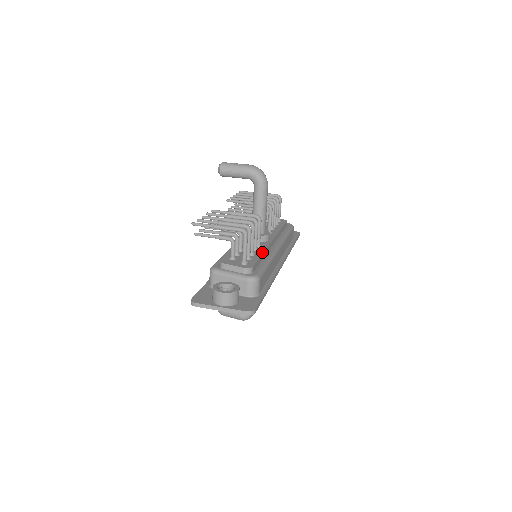
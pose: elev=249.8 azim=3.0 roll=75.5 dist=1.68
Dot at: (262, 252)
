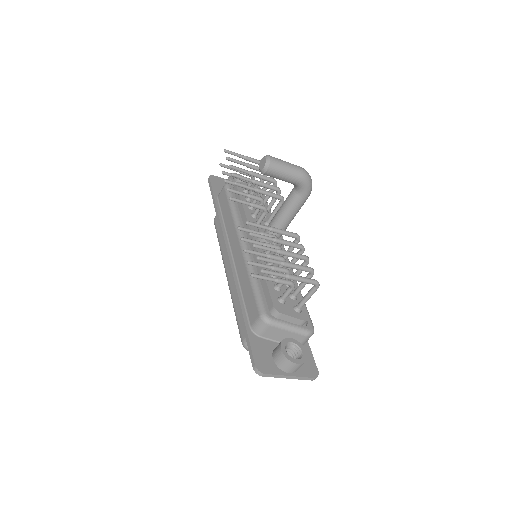
Dot at: occluded
